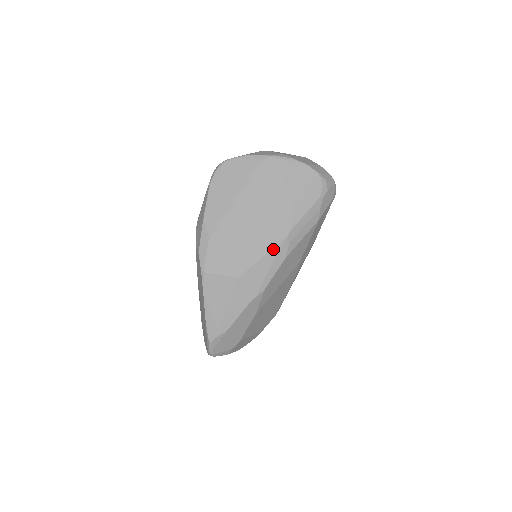
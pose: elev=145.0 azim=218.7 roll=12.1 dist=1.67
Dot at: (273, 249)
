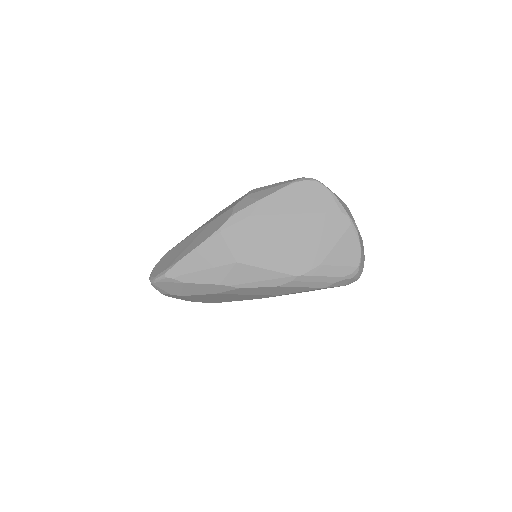
Dot at: (279, 273)
